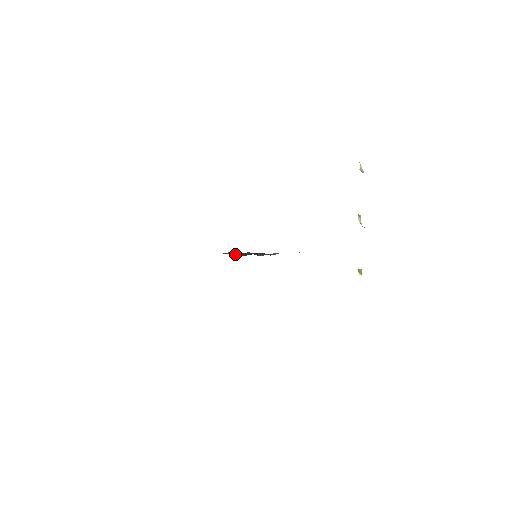
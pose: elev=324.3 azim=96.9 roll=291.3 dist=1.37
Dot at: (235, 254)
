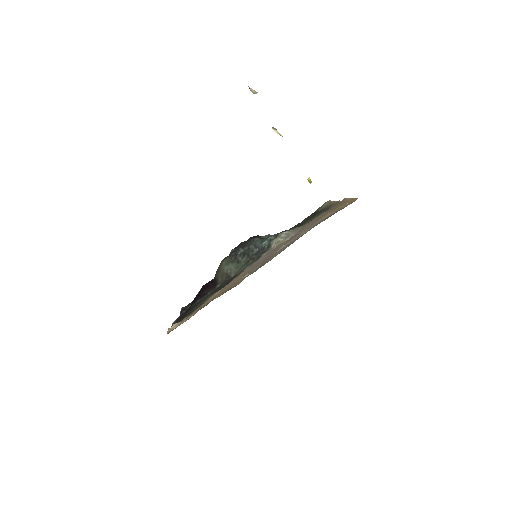
Dot at: (238, 264)
